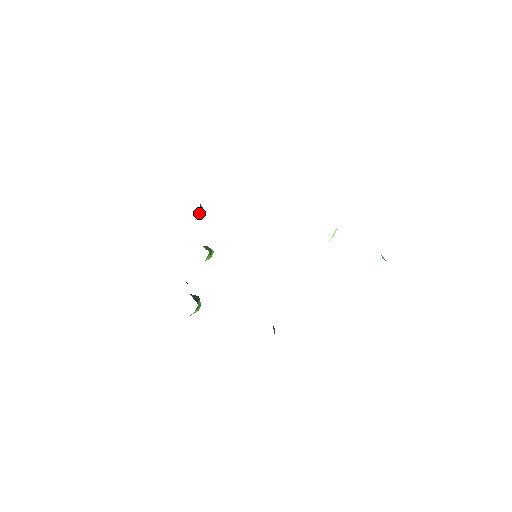
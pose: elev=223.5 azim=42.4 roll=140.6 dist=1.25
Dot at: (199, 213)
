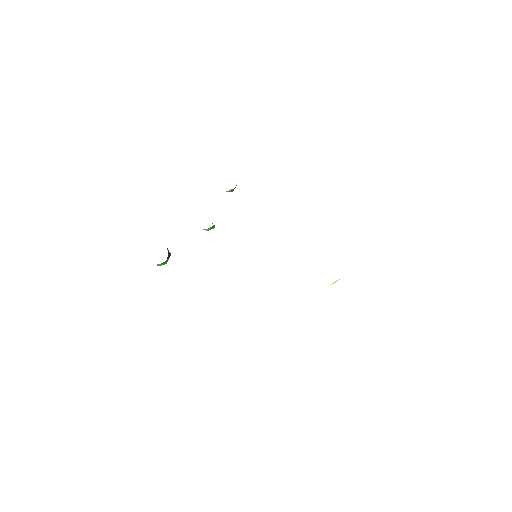
Dot at: (233, 189)
